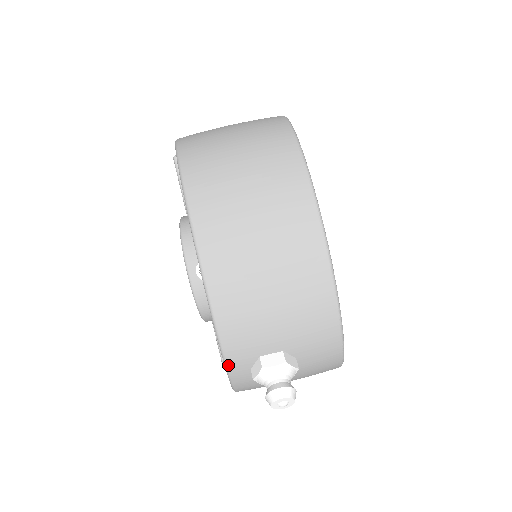
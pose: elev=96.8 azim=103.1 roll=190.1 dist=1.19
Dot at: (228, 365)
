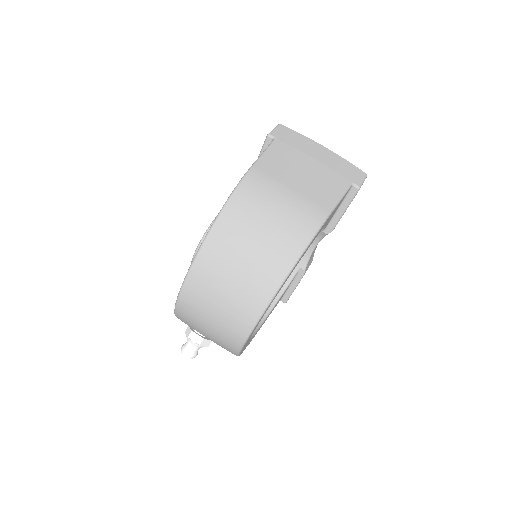
Dot at: occluded
